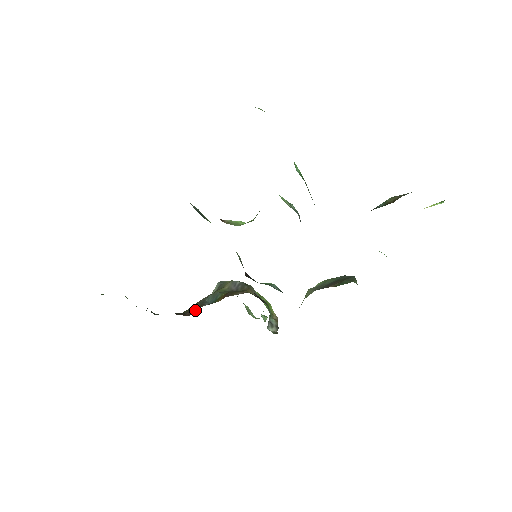
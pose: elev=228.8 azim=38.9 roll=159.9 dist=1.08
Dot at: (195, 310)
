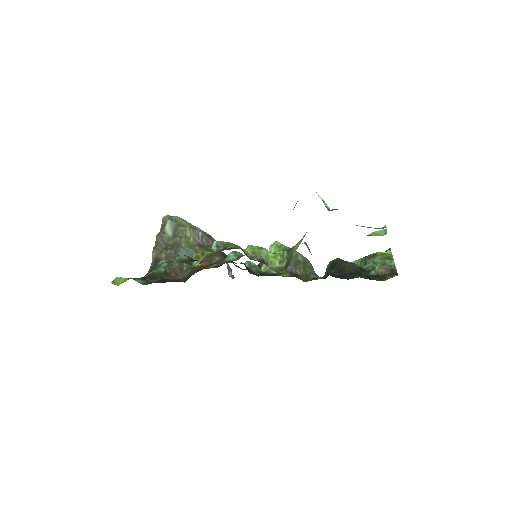
Dot at: (179, 271)
